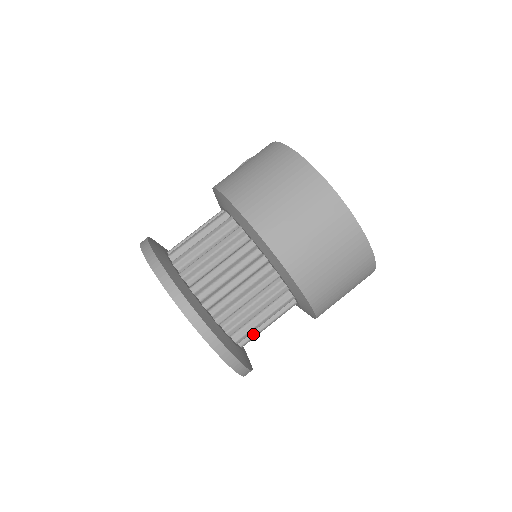
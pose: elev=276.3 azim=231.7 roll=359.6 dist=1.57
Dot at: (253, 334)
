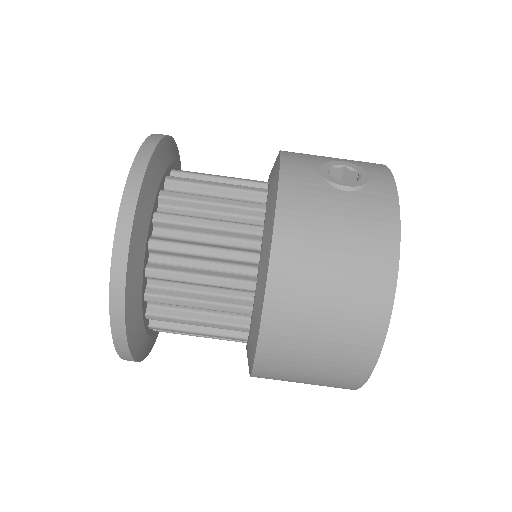
Dot at: occluded
